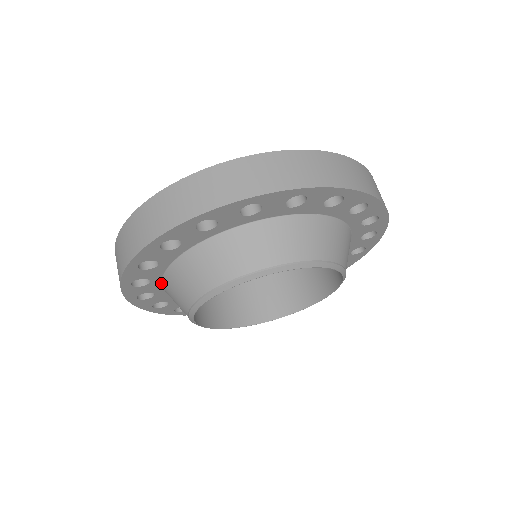
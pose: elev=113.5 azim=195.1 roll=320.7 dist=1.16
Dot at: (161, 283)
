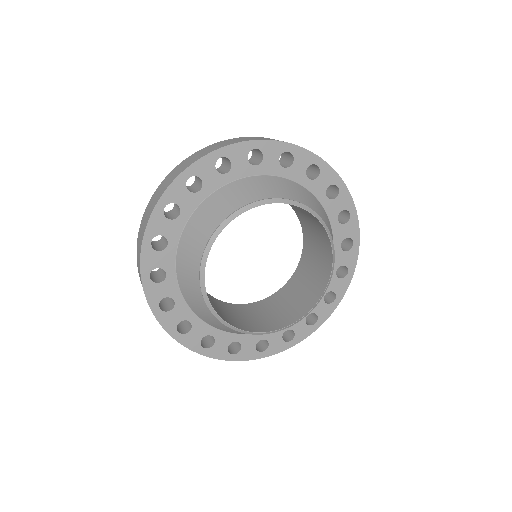
Dot at: (222, 186)
